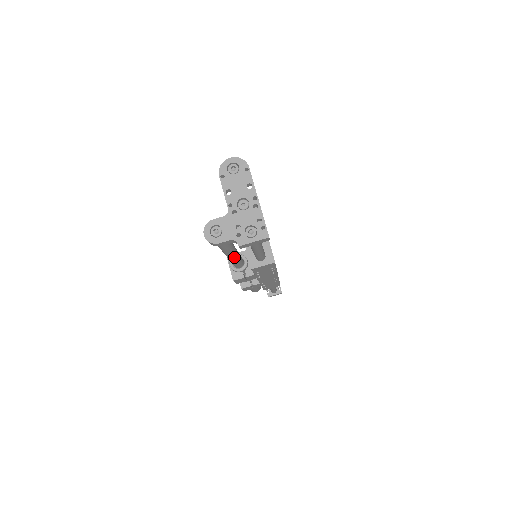
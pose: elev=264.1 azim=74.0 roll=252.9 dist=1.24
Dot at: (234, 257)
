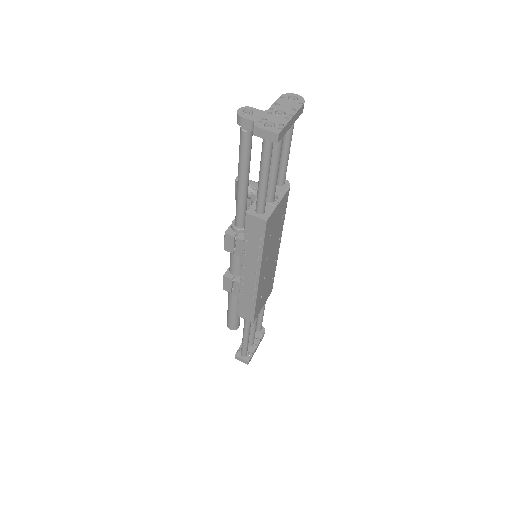
Dot at: (242, 188)
